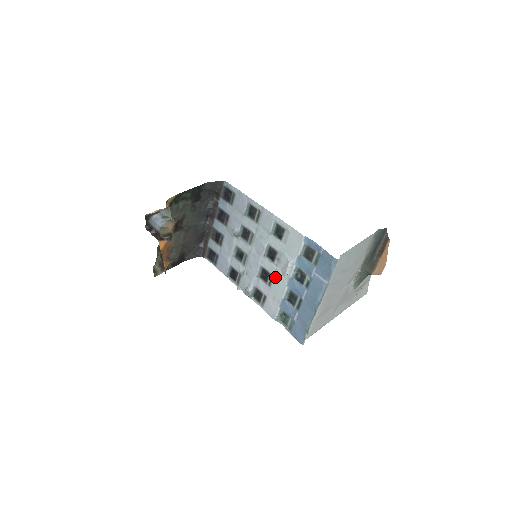
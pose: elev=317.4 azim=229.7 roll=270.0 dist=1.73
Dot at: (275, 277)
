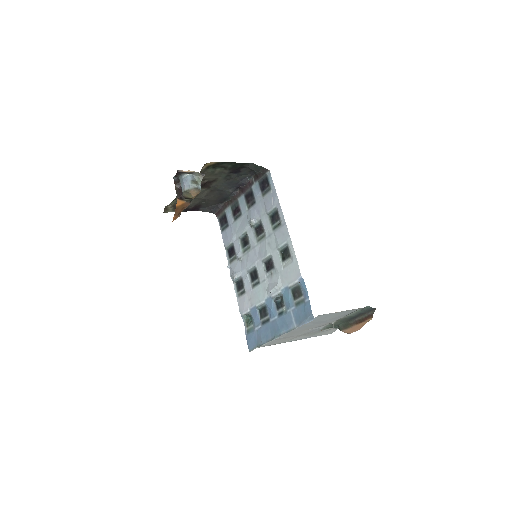
Dot at: (261, 285)
